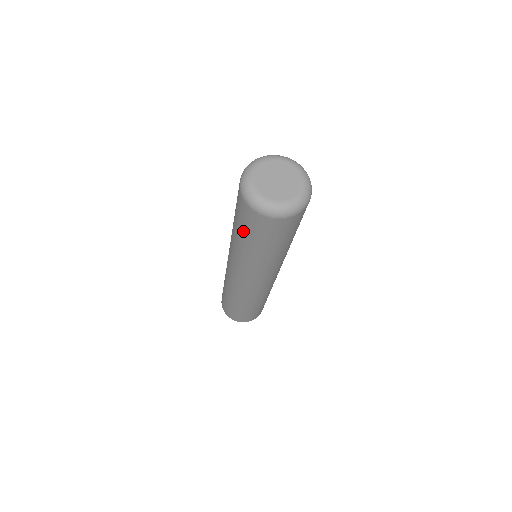
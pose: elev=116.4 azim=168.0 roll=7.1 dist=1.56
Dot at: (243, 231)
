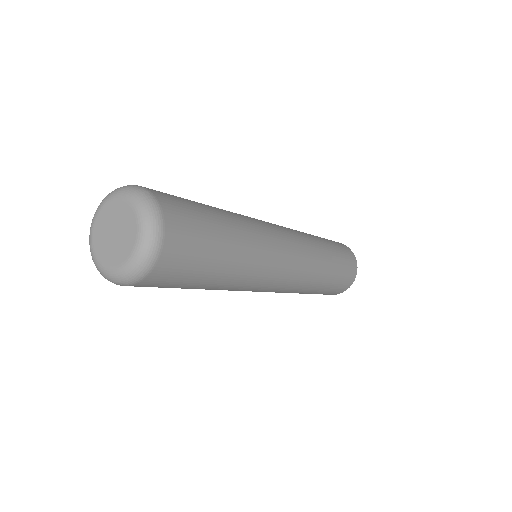
Dot at: occluded
